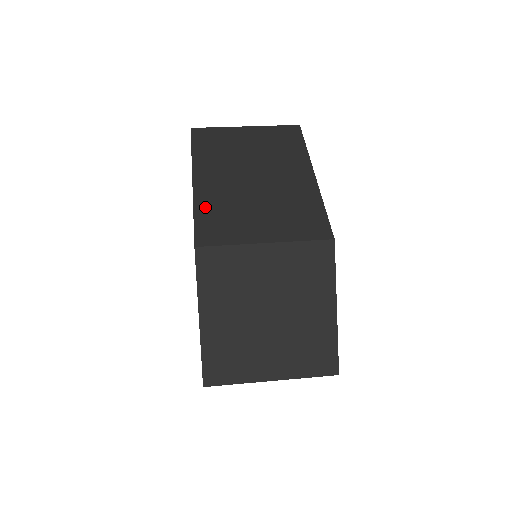
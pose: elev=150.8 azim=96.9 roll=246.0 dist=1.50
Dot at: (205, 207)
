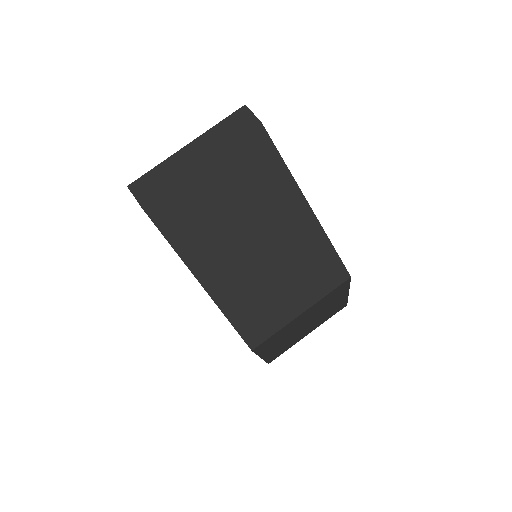
Dot at: (234, 309)
